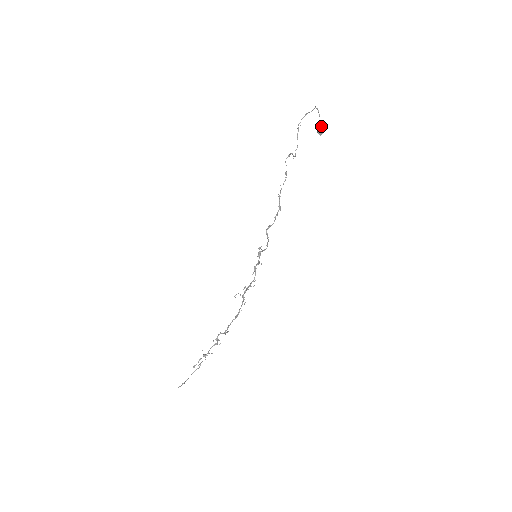
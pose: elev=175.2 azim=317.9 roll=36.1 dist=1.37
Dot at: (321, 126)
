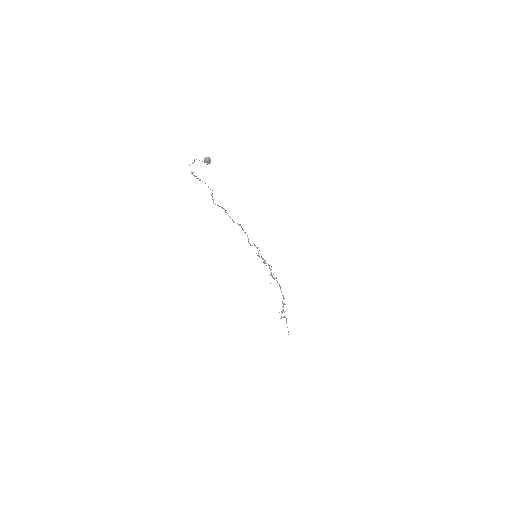
Dot at: (207, 160)
